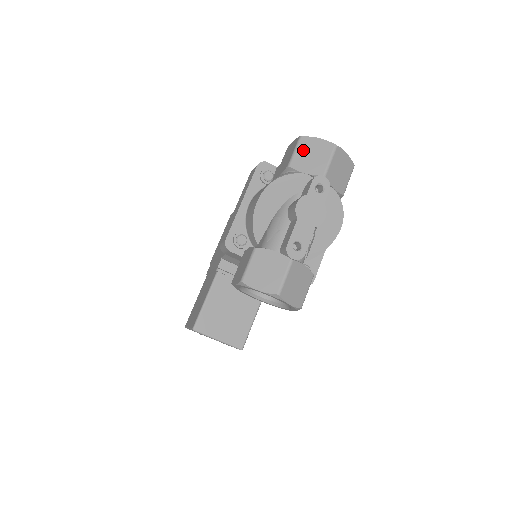
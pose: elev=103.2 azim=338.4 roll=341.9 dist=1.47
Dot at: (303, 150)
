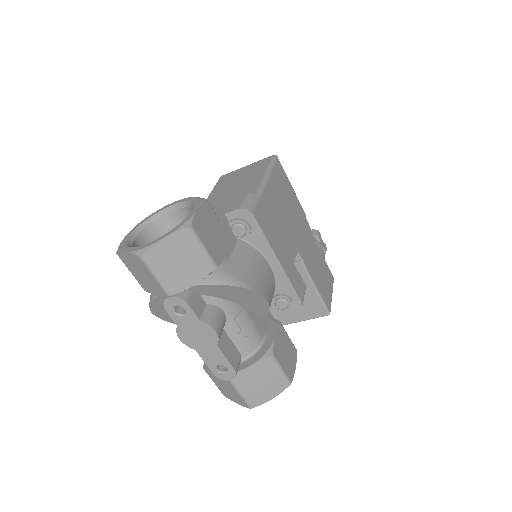
Dot at: (132, 270)
